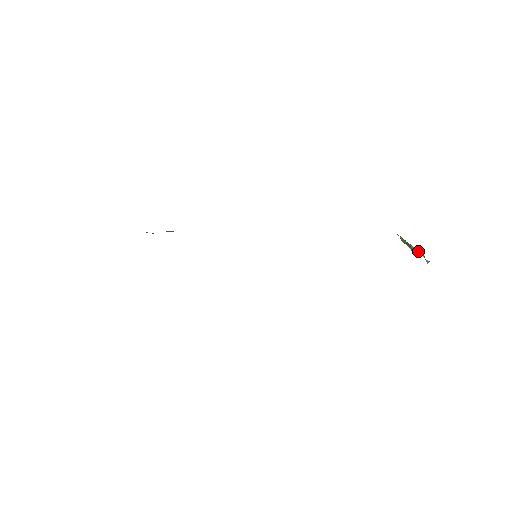
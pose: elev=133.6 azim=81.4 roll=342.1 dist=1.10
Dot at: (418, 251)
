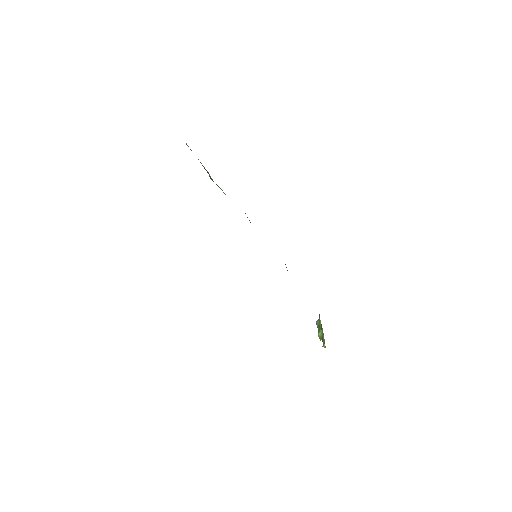
Dot at: (322, 336)
